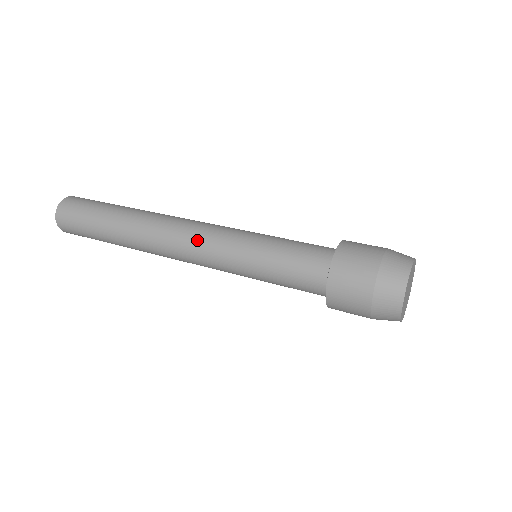
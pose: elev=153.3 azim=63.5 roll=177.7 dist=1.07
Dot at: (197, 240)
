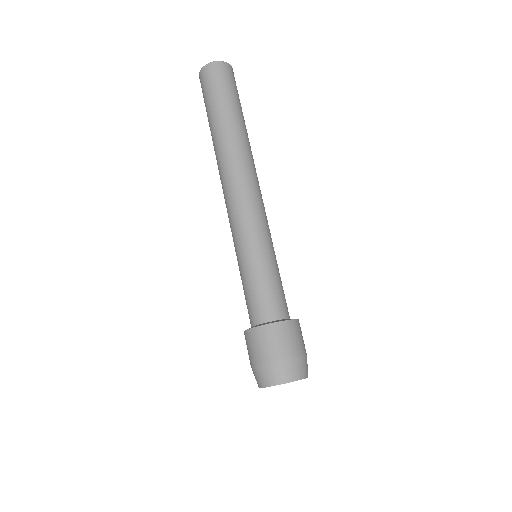
Dot at: (229, 213)
